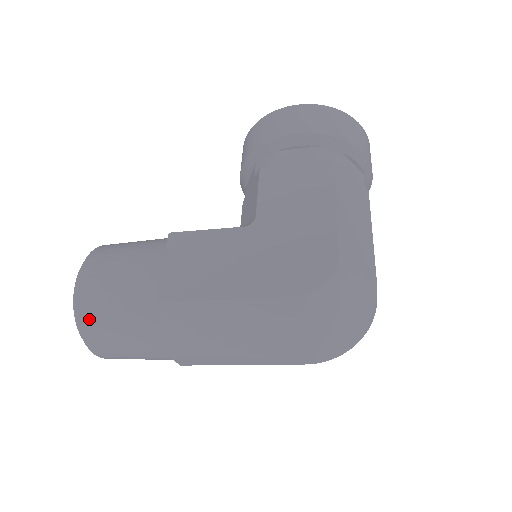
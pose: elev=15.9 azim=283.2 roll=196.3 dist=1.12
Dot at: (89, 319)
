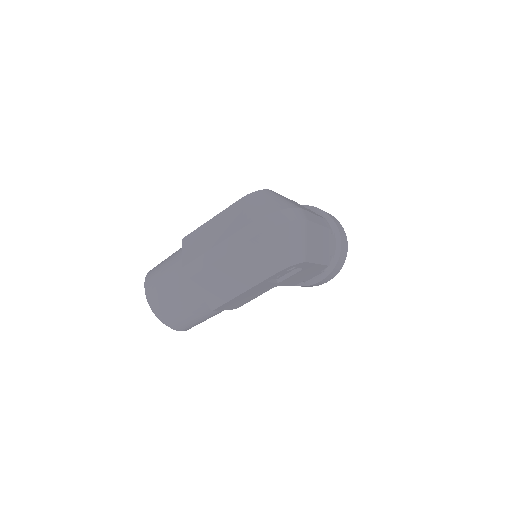
Dot at: (152, 272)
